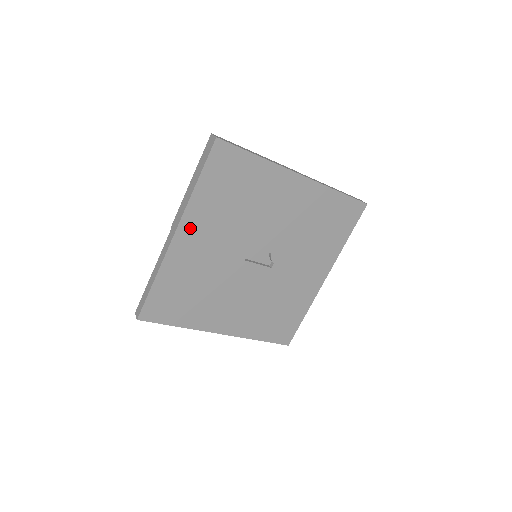
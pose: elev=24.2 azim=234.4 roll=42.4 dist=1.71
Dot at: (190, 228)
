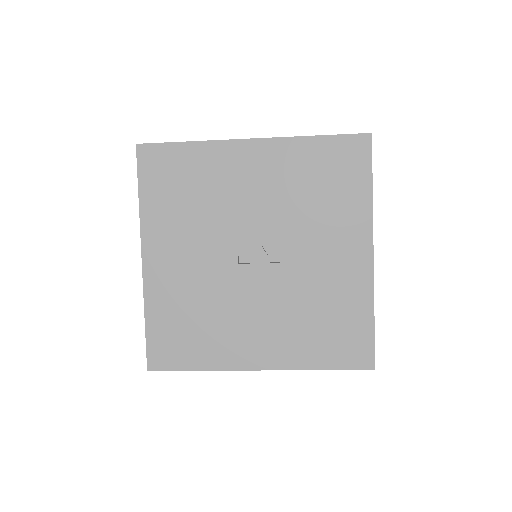
Dot at: (155, 247)
